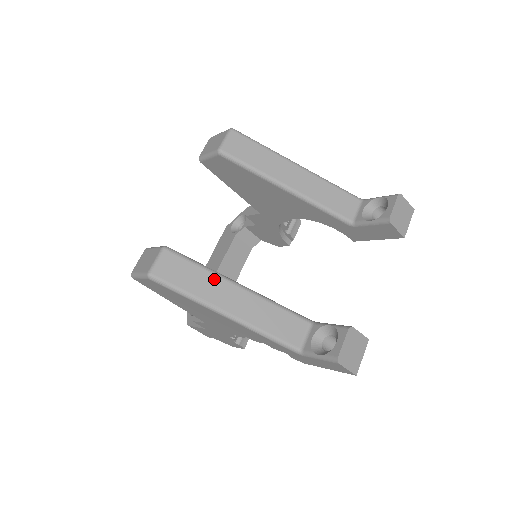
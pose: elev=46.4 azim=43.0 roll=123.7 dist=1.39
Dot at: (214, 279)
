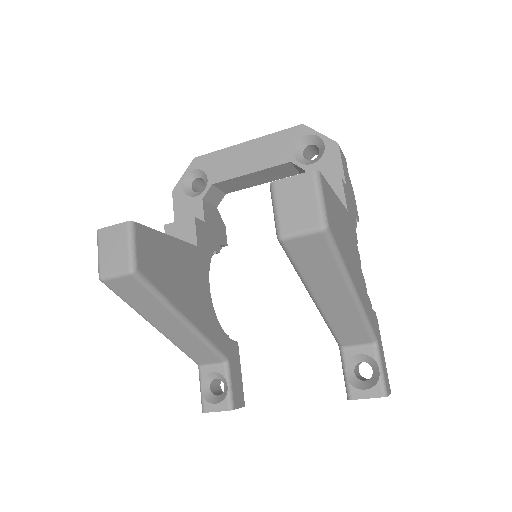
Dot at: (164, 311)
